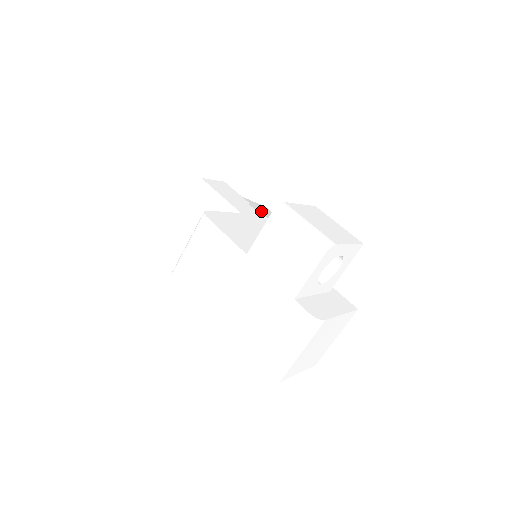
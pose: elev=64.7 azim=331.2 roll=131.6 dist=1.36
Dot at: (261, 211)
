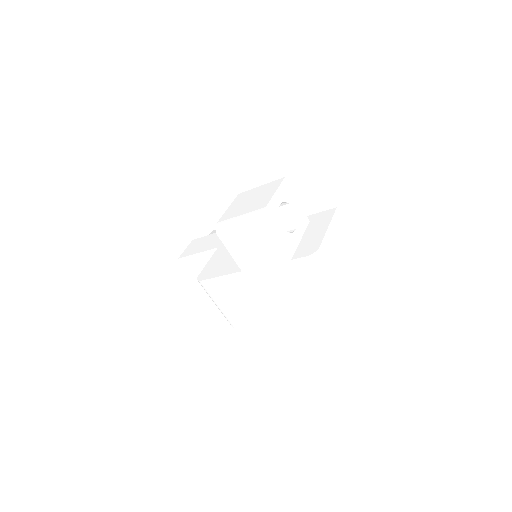
Dot at: occluded
